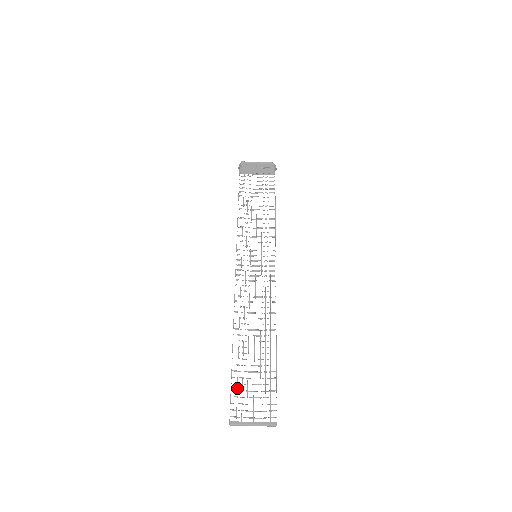
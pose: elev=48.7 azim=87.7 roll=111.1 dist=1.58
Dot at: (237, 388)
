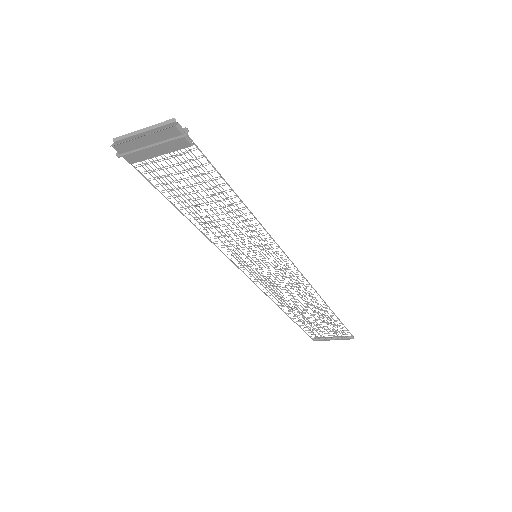
Dot at: occluded
